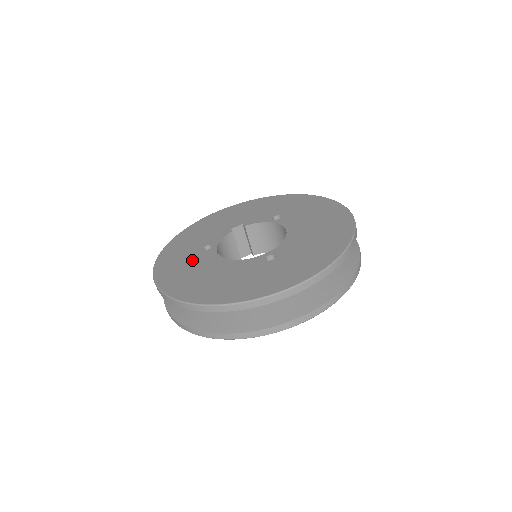
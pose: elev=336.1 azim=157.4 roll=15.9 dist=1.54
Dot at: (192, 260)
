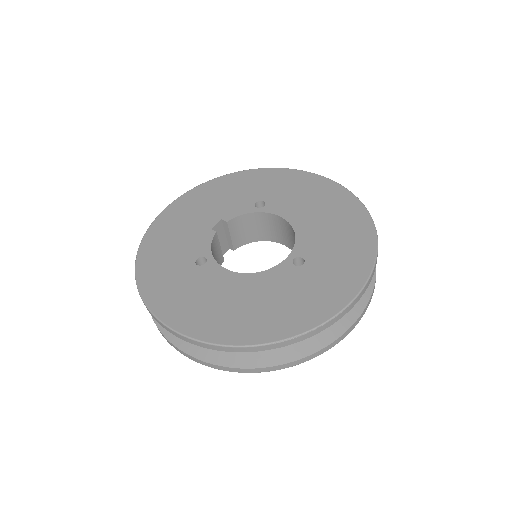
Dot at: (195, 283)
